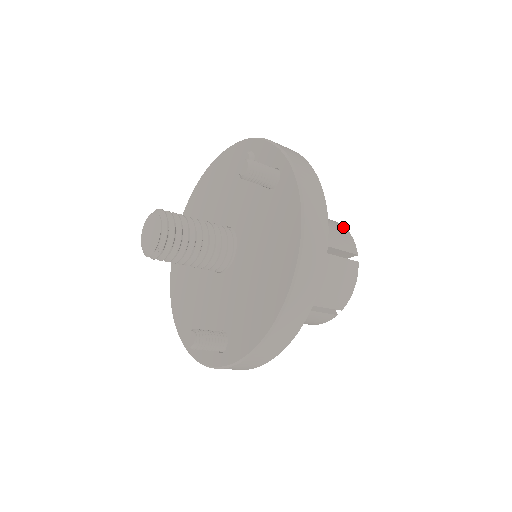
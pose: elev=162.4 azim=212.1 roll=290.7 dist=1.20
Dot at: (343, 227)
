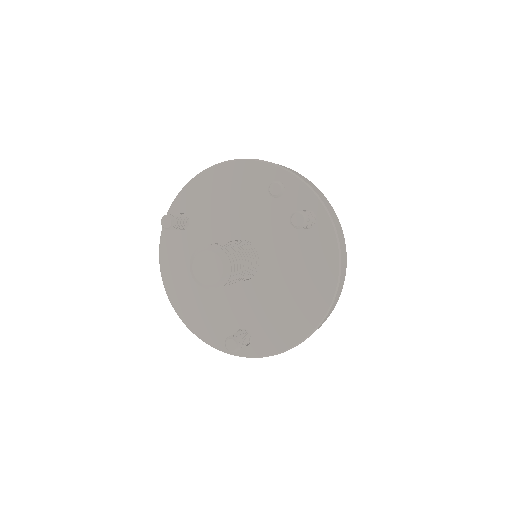
Dot at: occluded
